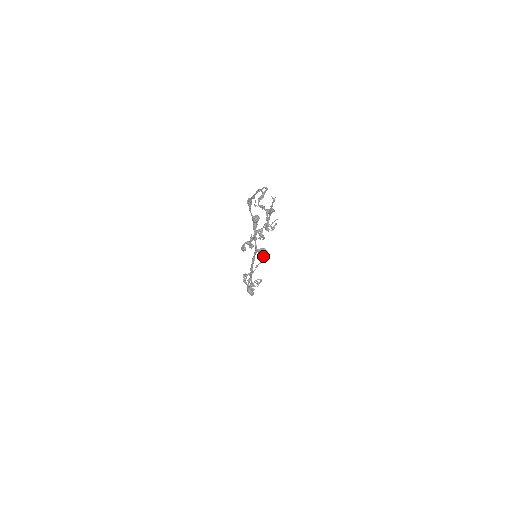
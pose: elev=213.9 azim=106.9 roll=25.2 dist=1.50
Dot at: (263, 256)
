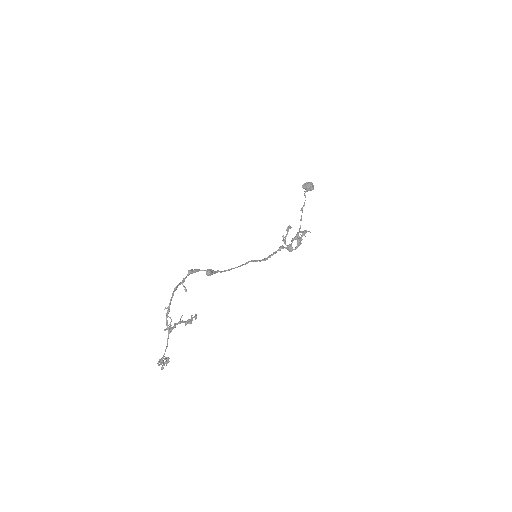
Dot at: occluded
